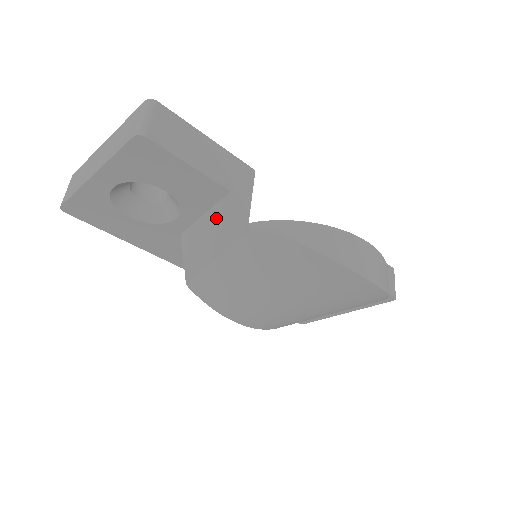
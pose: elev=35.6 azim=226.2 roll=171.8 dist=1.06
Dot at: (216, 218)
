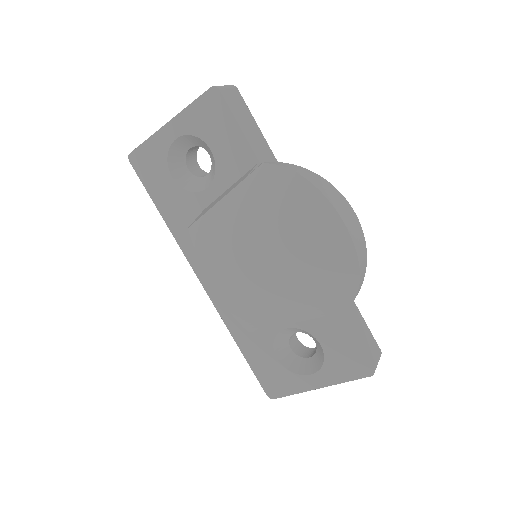
Dot at: (239, 180)
